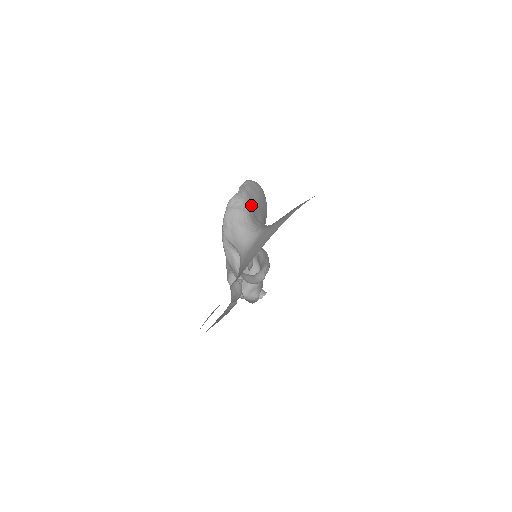
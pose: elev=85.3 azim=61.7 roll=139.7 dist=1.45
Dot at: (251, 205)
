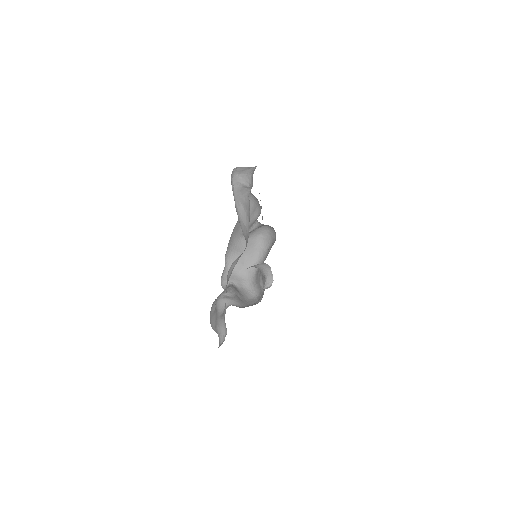
Dot at: occluded
